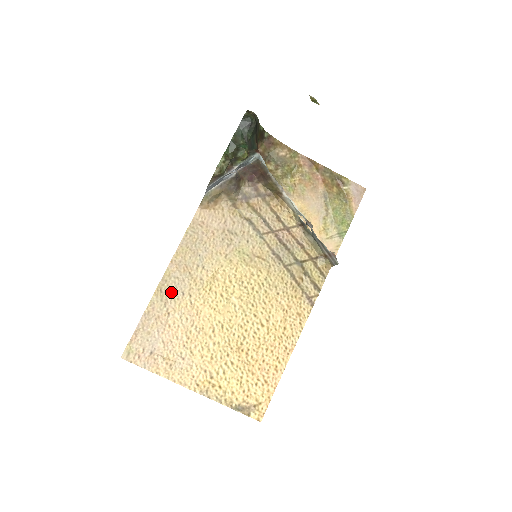
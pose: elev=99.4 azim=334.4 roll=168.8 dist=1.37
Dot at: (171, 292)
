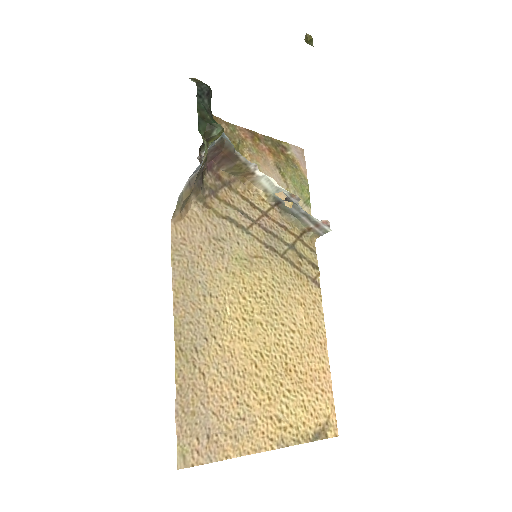
Dot at: (192, 345)
